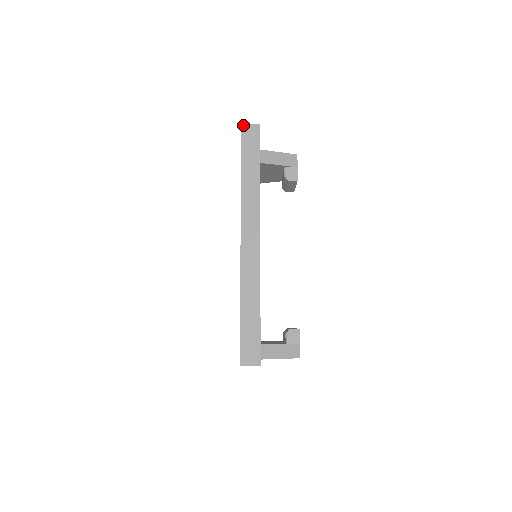
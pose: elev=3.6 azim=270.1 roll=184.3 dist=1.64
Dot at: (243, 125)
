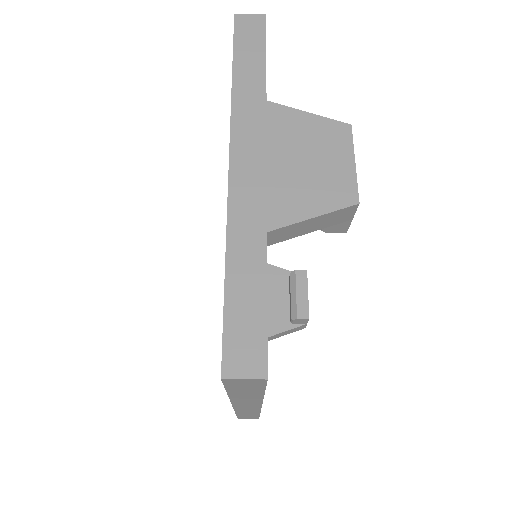
Dot at: occluded
